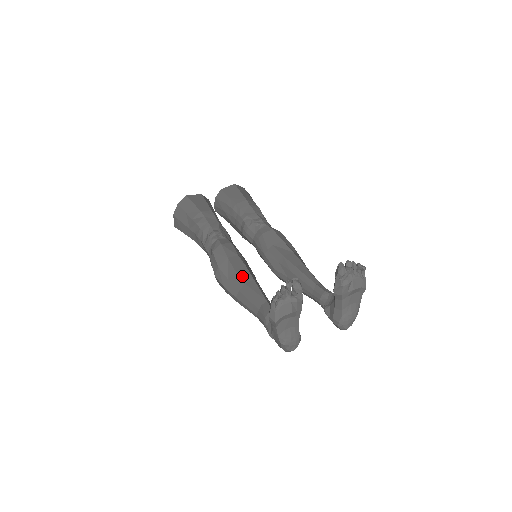
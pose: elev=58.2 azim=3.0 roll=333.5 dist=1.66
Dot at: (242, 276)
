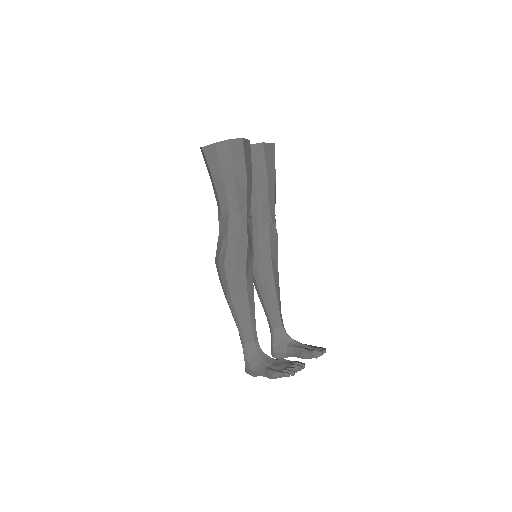
Dot at: (249, 289)
